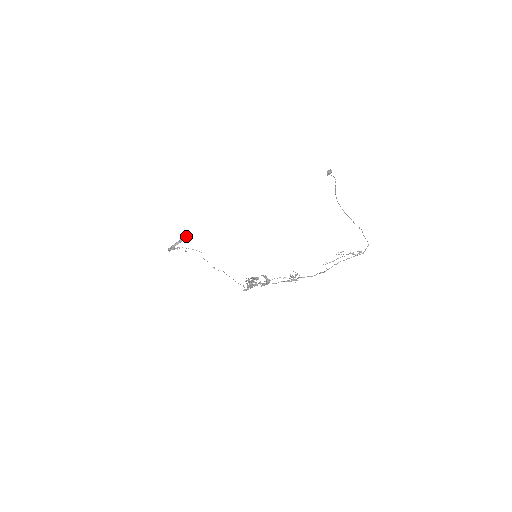
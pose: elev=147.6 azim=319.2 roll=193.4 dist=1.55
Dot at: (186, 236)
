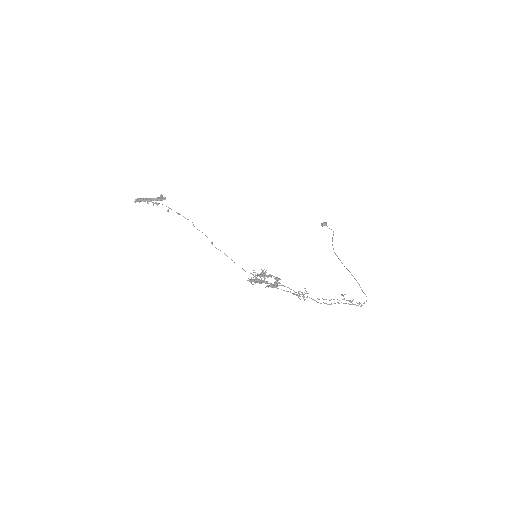
Dot at: (162, 198)
